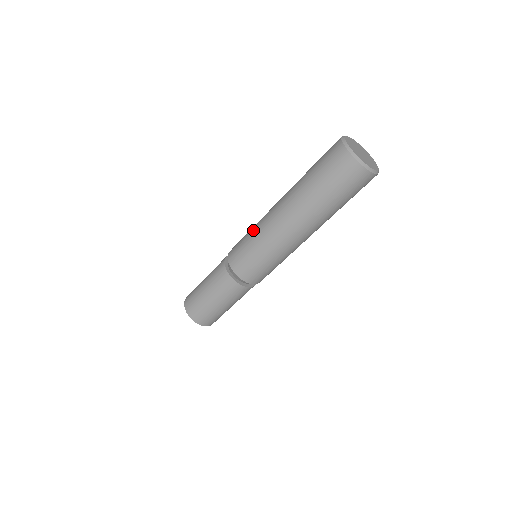
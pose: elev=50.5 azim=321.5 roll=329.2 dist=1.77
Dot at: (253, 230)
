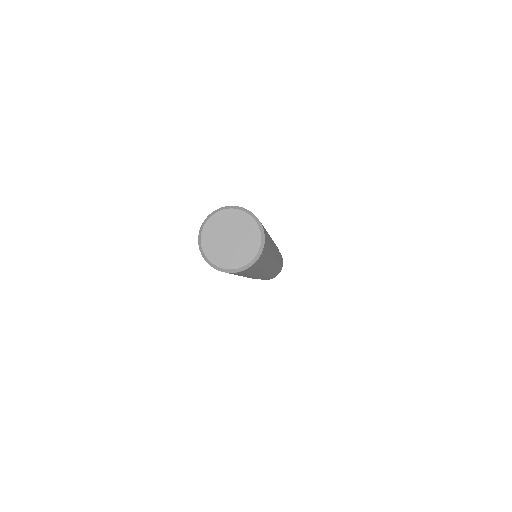
Dot at: occluded
